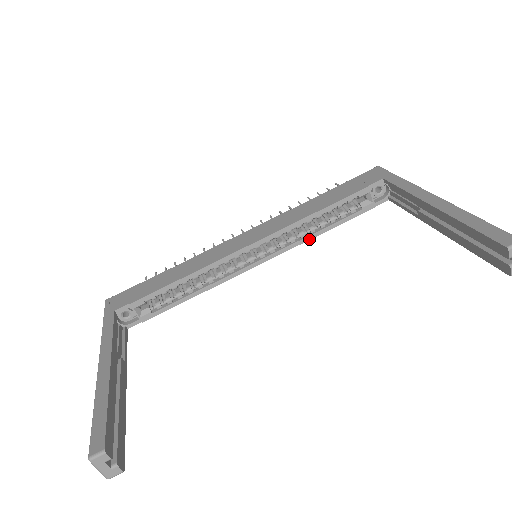
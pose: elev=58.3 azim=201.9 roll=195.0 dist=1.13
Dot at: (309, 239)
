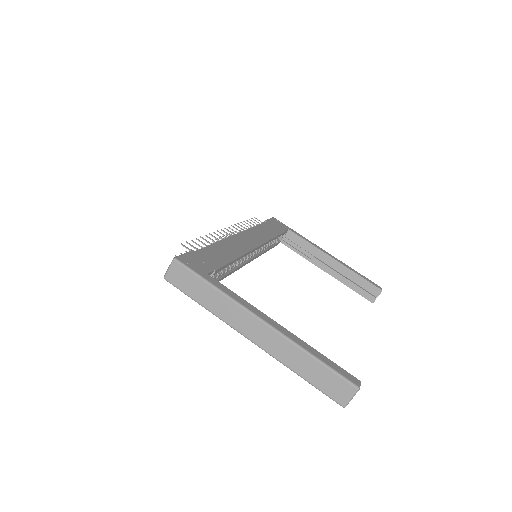
Dot at: (263, 253)
